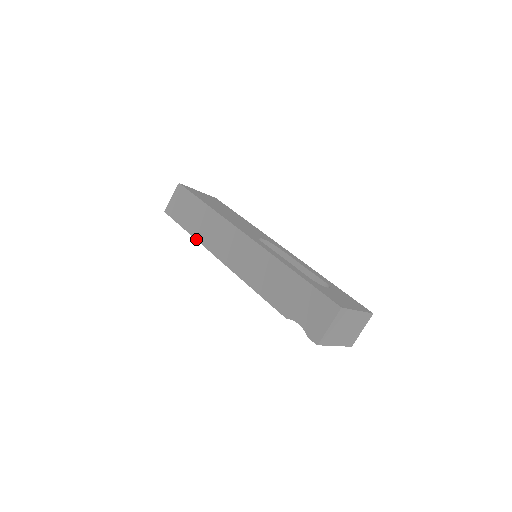
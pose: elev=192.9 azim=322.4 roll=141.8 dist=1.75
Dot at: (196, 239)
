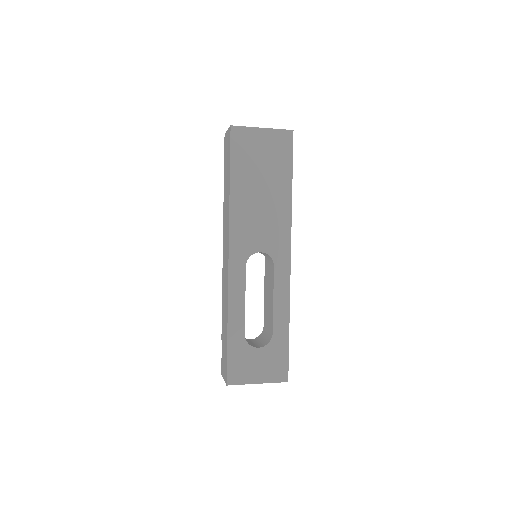
Dot at: occluded
